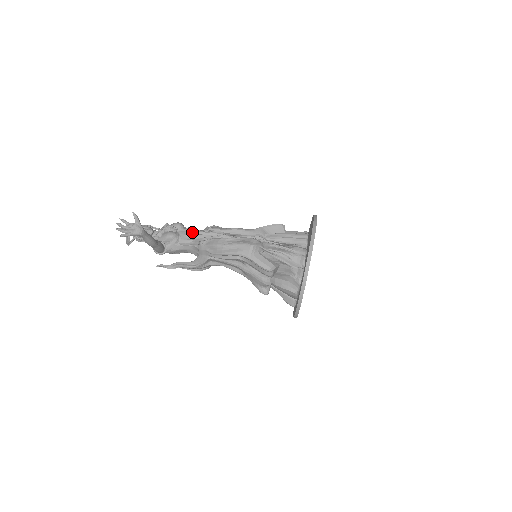
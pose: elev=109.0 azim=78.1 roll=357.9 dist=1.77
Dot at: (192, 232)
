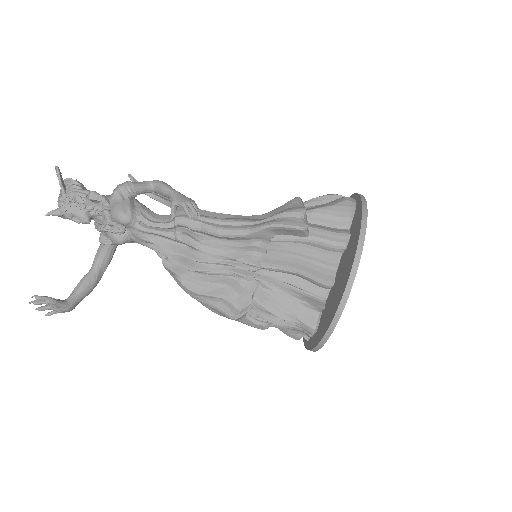
Dot at: (149, 233)
